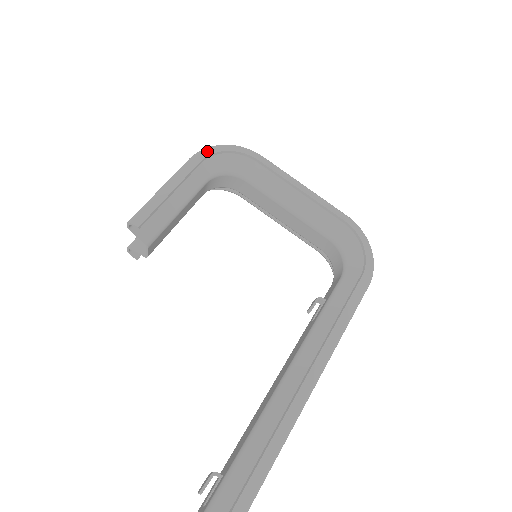
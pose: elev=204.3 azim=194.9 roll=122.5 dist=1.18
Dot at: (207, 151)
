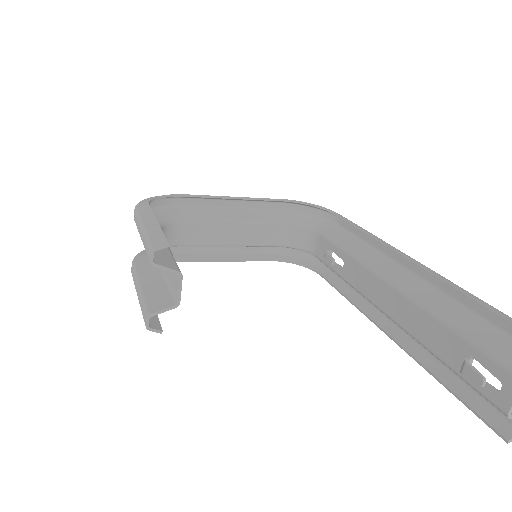
Dot at: (143, 202)
